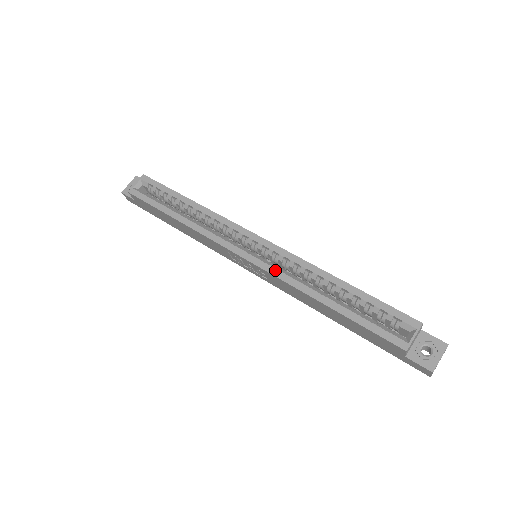
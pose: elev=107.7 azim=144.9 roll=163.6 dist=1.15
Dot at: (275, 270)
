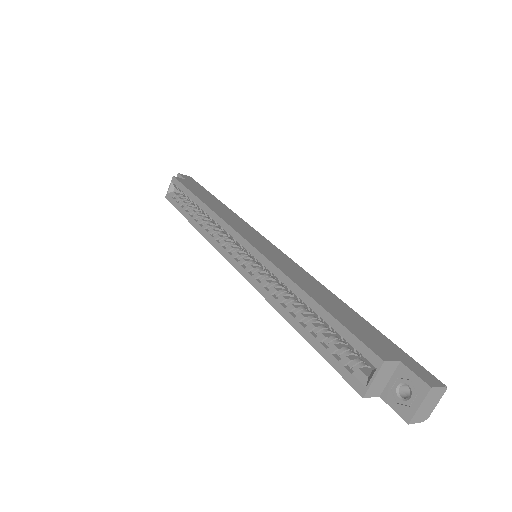
Dot at: (255, 281)
